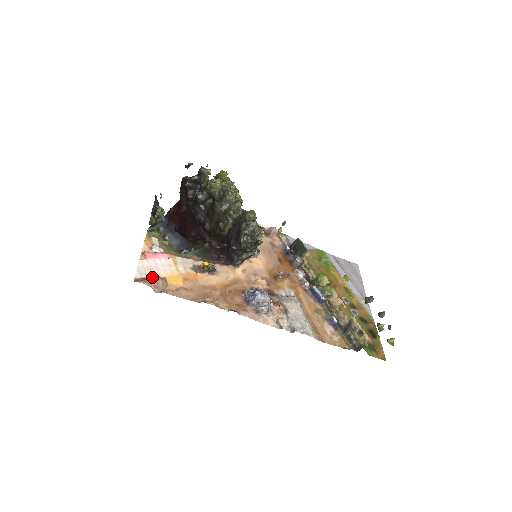
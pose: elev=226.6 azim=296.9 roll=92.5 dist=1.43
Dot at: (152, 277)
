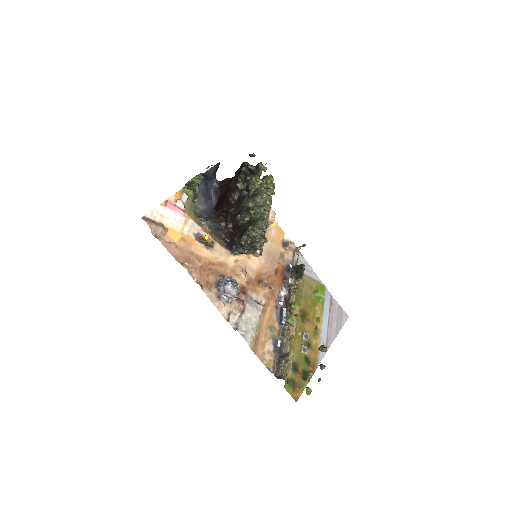
Dot at: (158, 222)
